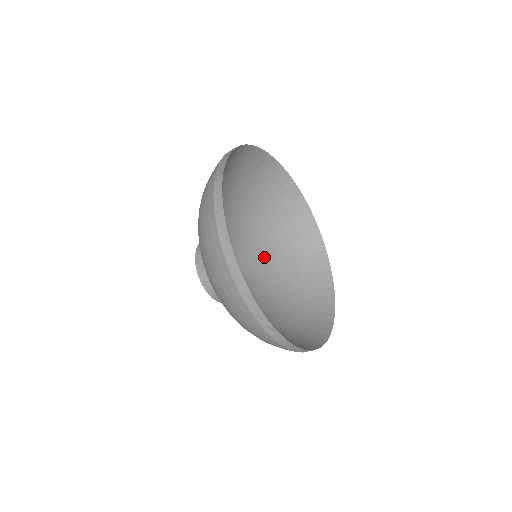
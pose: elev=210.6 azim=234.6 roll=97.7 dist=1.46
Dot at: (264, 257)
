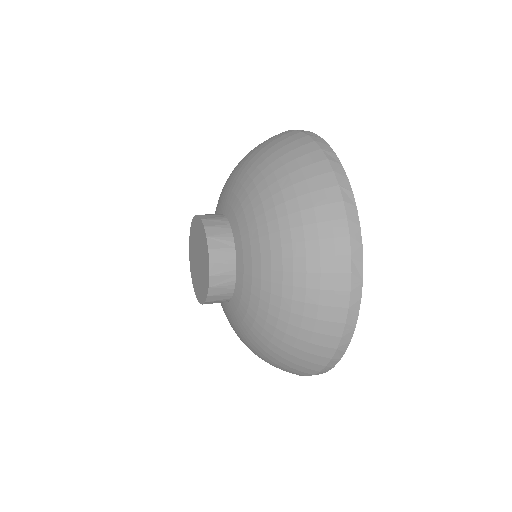
Dot at: occluded
